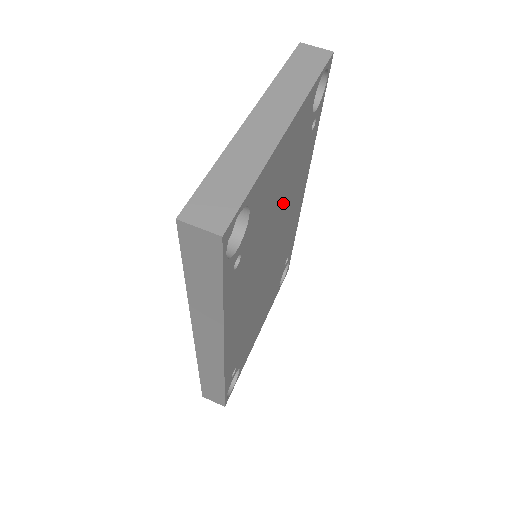
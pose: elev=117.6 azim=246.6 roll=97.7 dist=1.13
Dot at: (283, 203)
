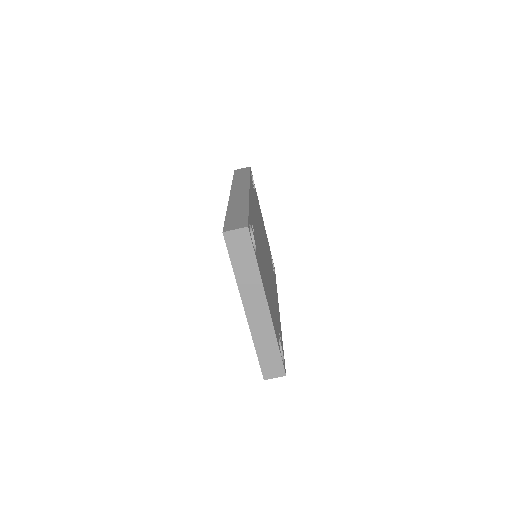
Dot at: (263, 261)
